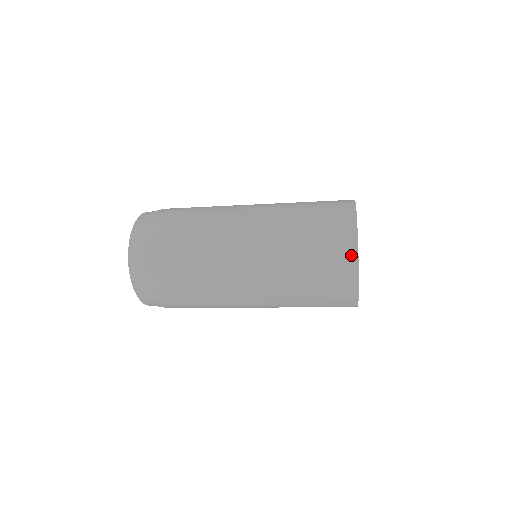
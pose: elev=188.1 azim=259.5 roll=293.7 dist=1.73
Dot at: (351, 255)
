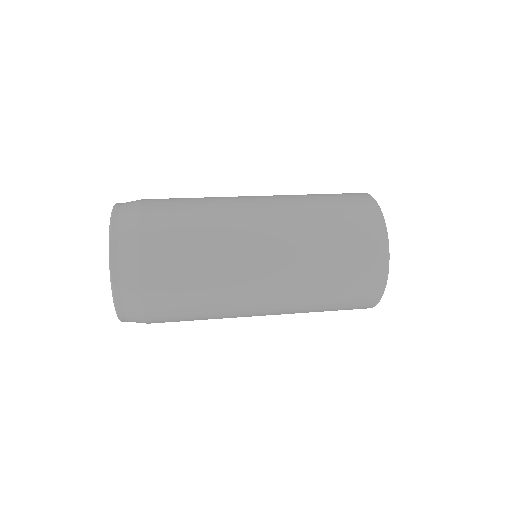
Dot at: (382, 255)
